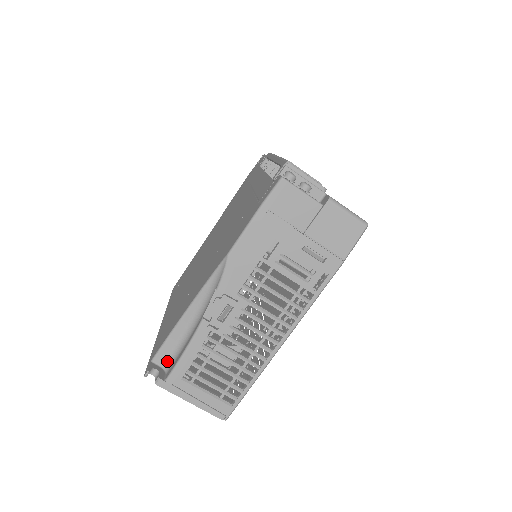
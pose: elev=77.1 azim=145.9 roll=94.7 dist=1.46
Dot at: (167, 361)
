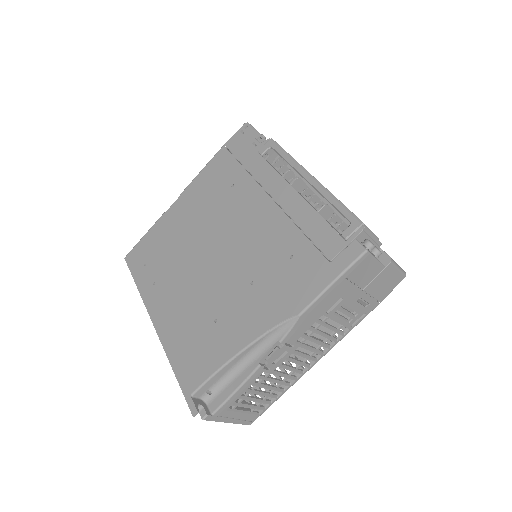
Dot at: (207, 393)
